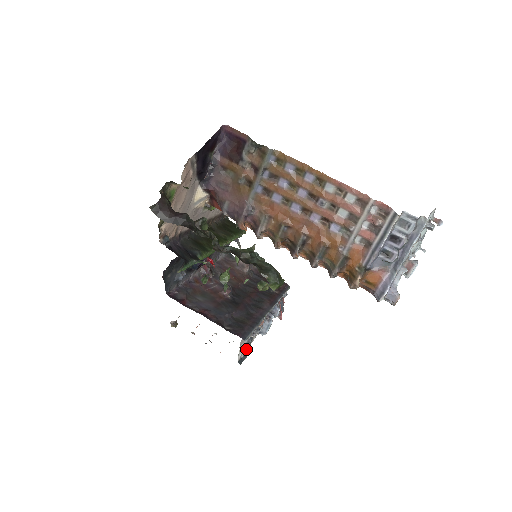
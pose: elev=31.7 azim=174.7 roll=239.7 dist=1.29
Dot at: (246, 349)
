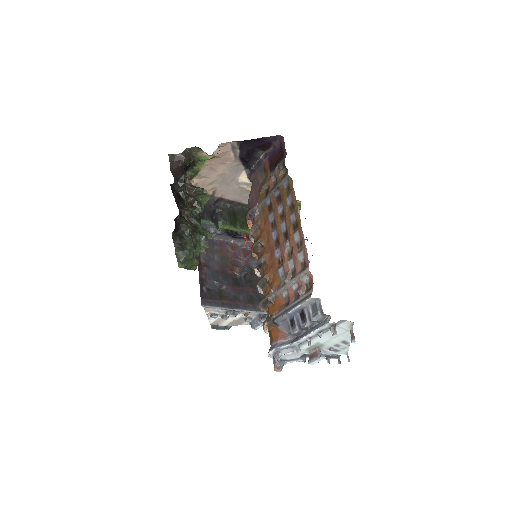
Dot at: (226, 323)
